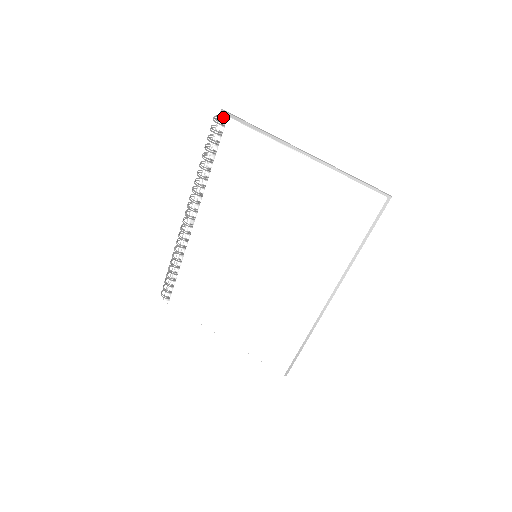
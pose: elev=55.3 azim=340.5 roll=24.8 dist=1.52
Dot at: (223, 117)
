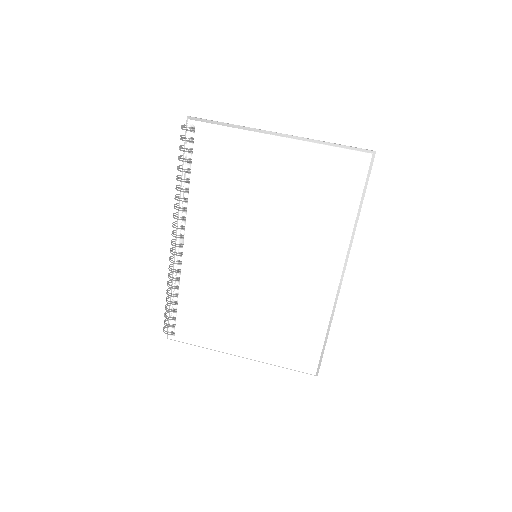
Dot at: (191, 123)
